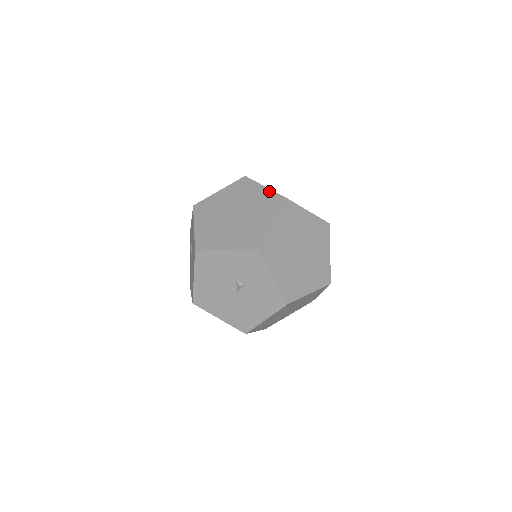
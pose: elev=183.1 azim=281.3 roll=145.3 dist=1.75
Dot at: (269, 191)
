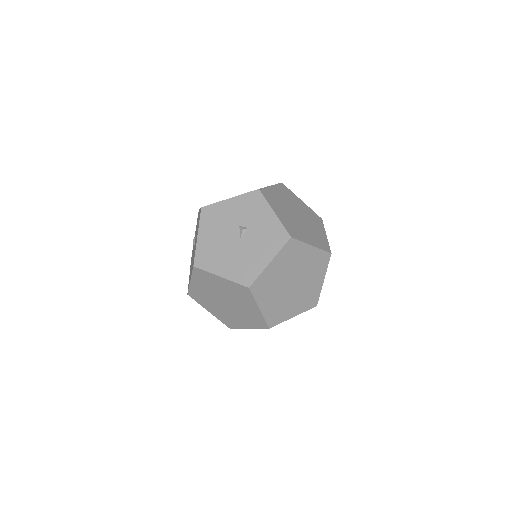
Dot at: occluded
